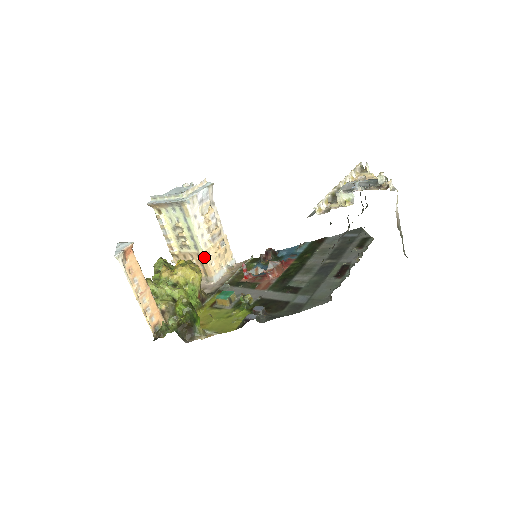
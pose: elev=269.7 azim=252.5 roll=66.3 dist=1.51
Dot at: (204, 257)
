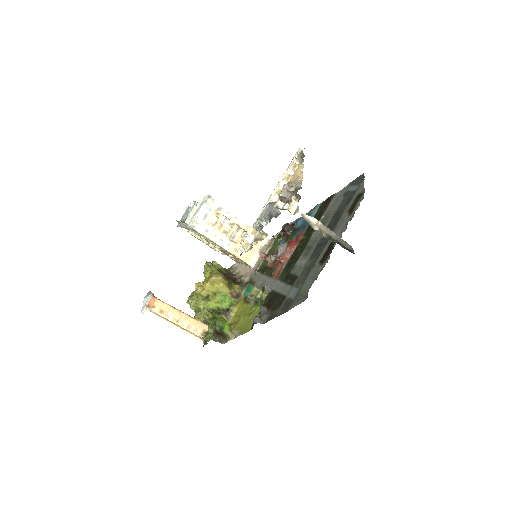
Dot at: (232, 254)
